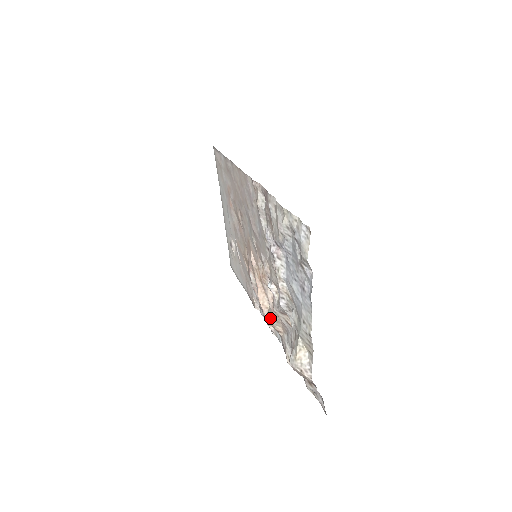
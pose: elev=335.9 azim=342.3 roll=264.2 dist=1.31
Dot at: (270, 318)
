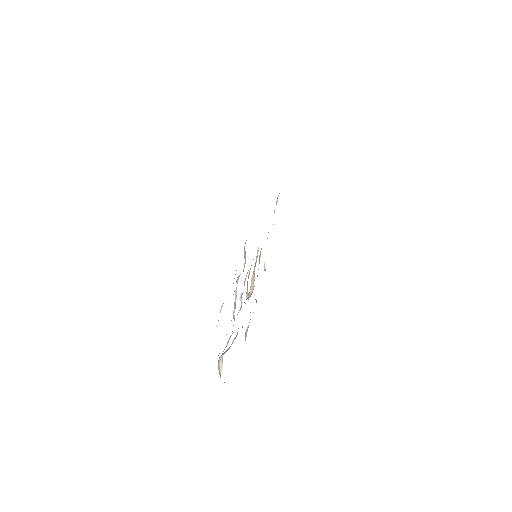
Dot at: occluded
